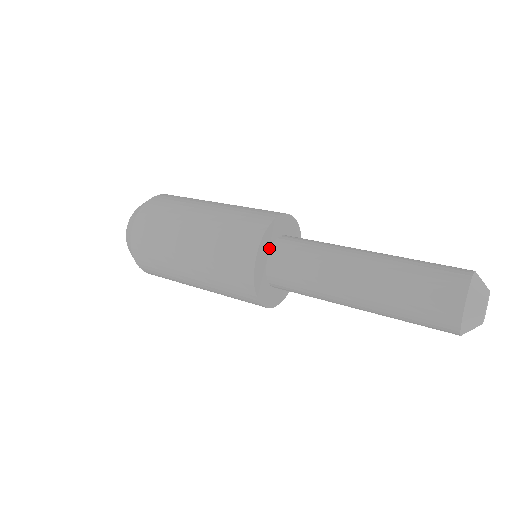
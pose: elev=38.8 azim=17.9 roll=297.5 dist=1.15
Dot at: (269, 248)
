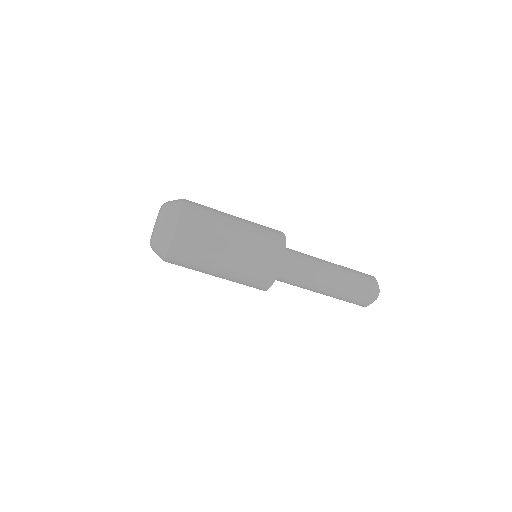
Dot at: occluded
